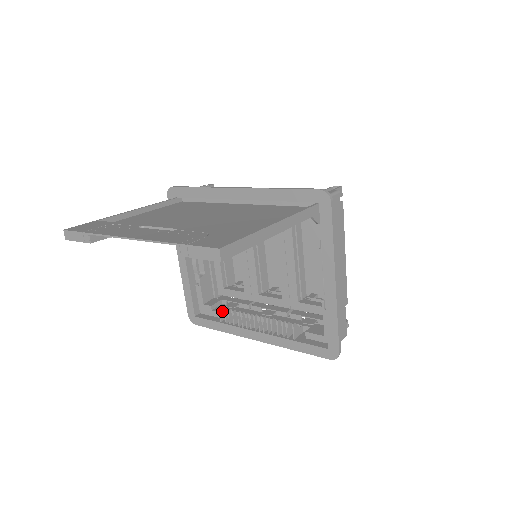
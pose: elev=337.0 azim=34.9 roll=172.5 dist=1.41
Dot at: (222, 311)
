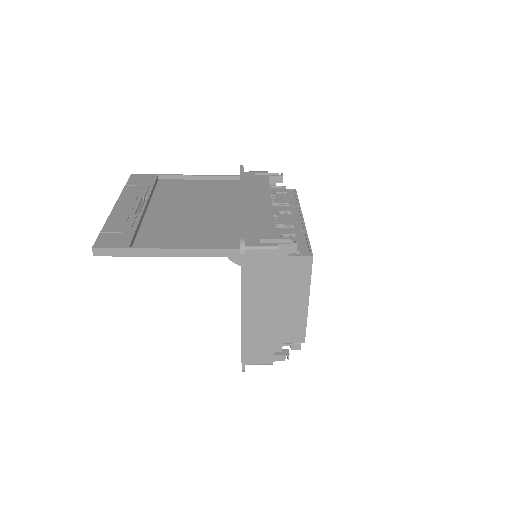
Dot at: occluded
